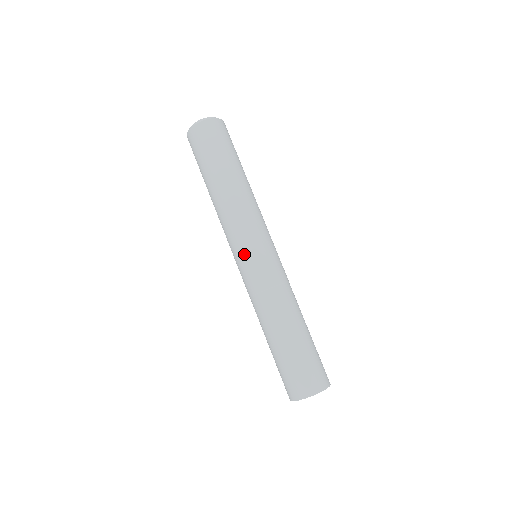
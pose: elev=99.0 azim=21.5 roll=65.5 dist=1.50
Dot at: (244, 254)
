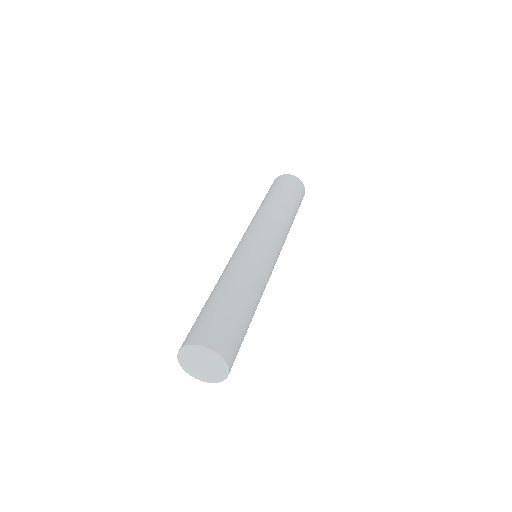
Dot at: (263, 238)
